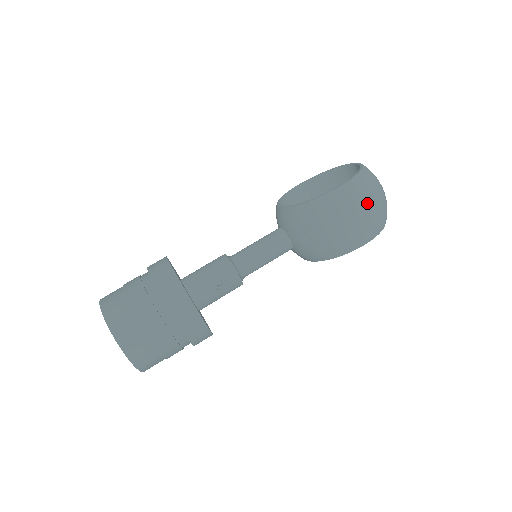
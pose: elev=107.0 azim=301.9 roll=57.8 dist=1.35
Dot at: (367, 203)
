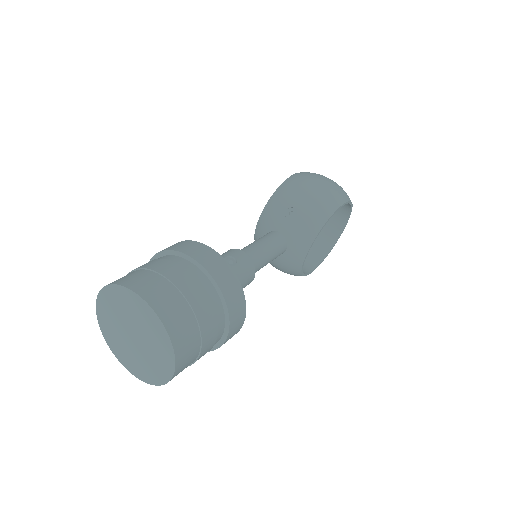
Dot at: (323, 176)
